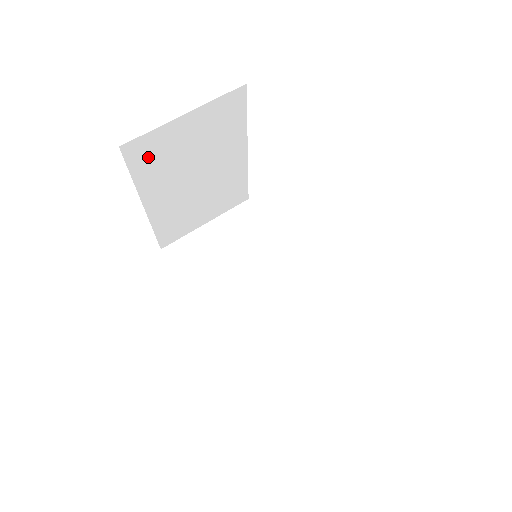
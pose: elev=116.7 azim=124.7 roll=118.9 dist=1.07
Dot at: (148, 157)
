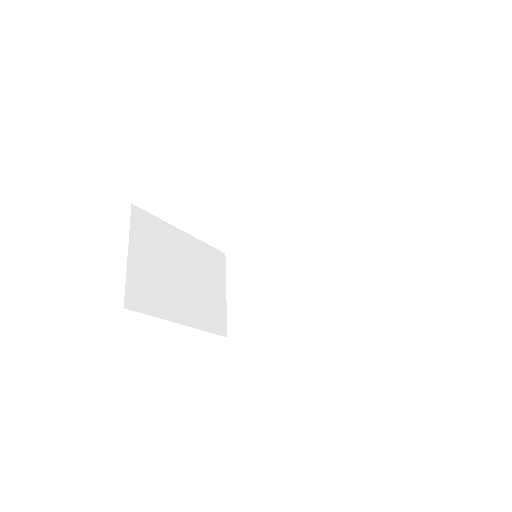
Dot at: (144, 296)
